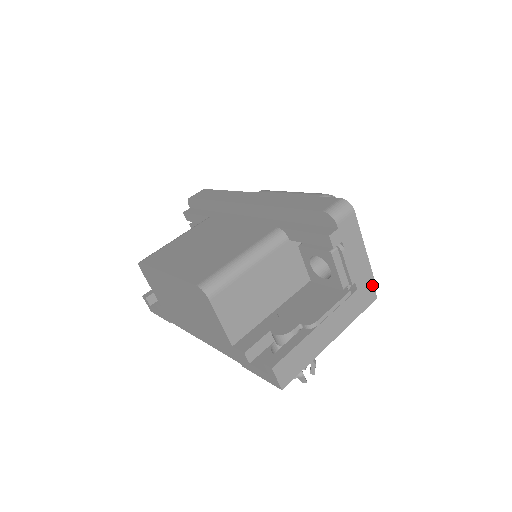
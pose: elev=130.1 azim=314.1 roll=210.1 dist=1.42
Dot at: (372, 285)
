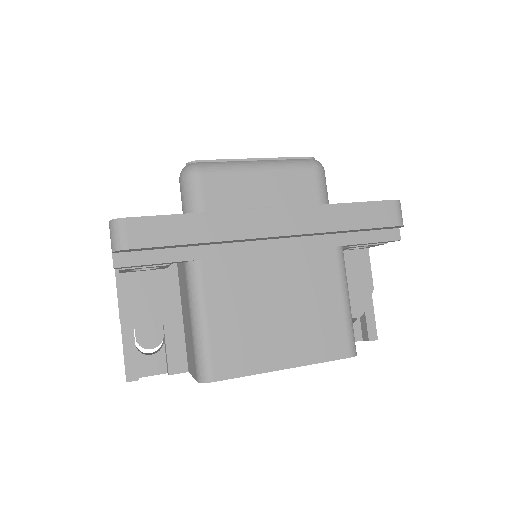
Dot at: occluded
